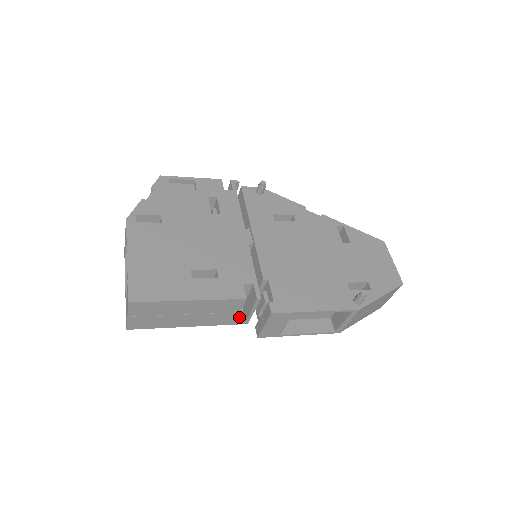
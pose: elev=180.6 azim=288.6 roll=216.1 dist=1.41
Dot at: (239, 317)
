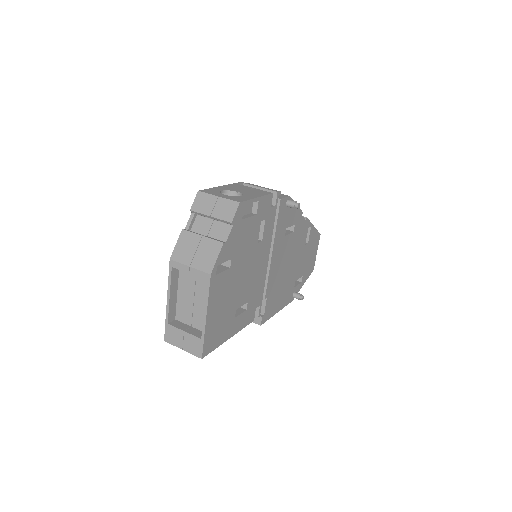
Dot at: occluded
